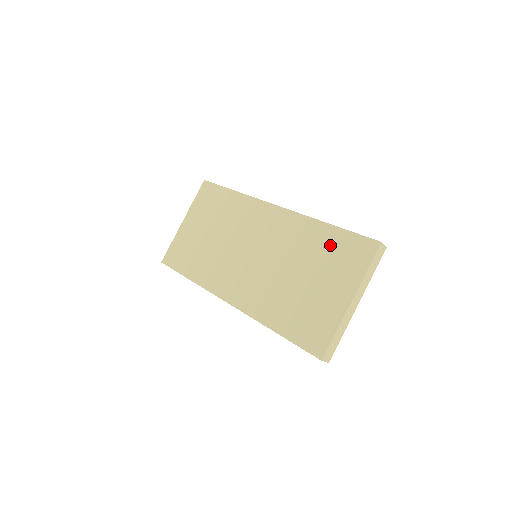
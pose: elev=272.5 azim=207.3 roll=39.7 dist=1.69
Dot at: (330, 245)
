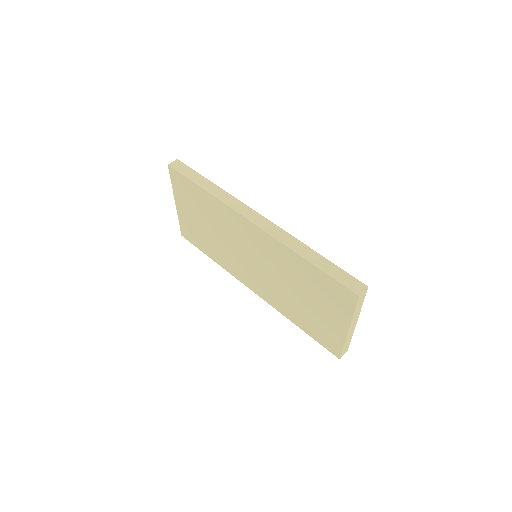
Dot at: (314, 280)
